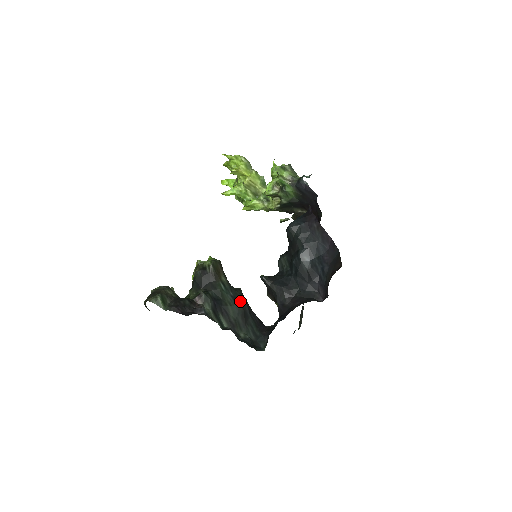
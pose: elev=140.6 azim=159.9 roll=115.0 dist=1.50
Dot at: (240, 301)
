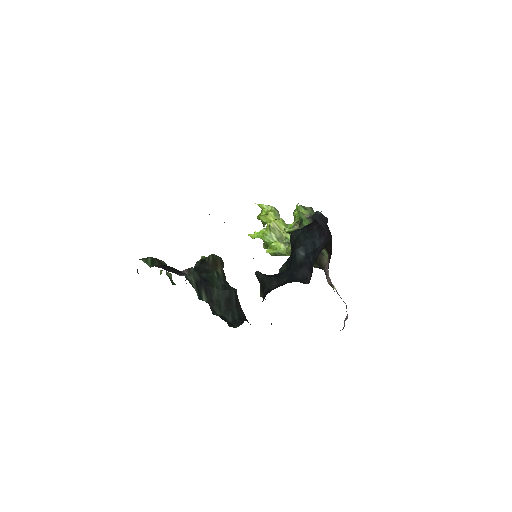
Dot at: (229, 289)
